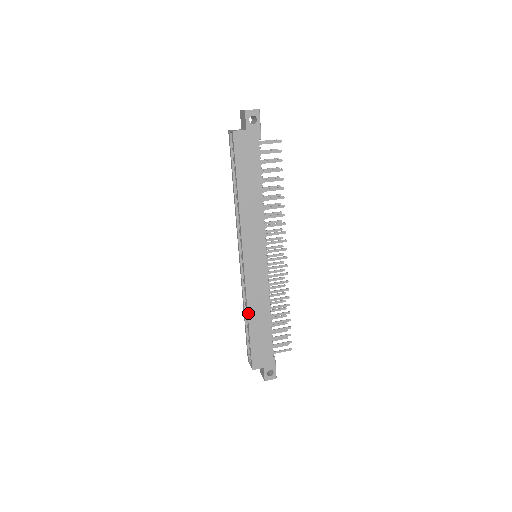
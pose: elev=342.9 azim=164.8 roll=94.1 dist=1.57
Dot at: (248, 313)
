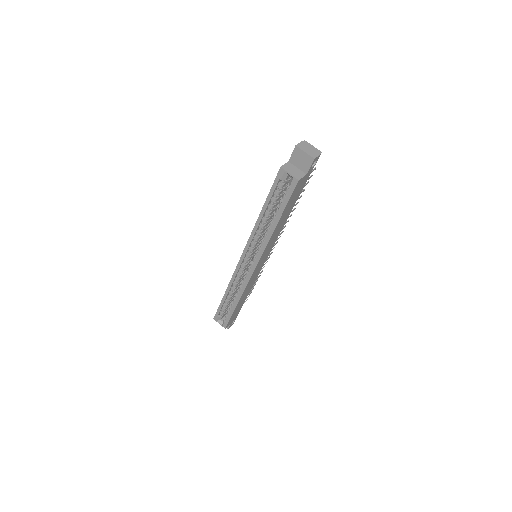
Dot at: (240, 299)
